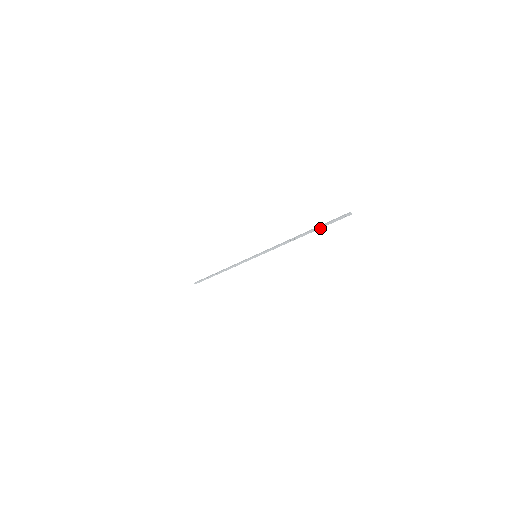
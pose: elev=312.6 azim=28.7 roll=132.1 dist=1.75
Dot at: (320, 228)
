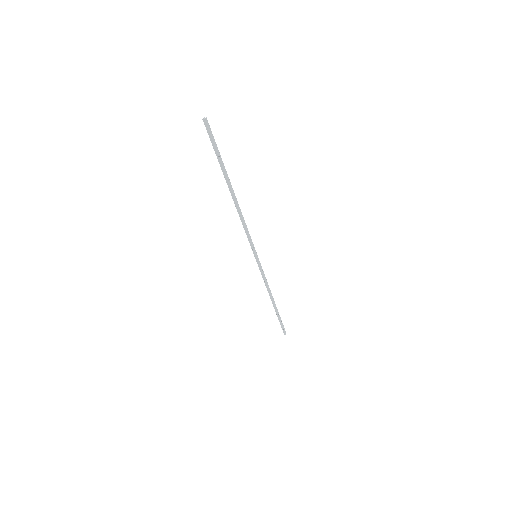
Dot at: (222, 167)
